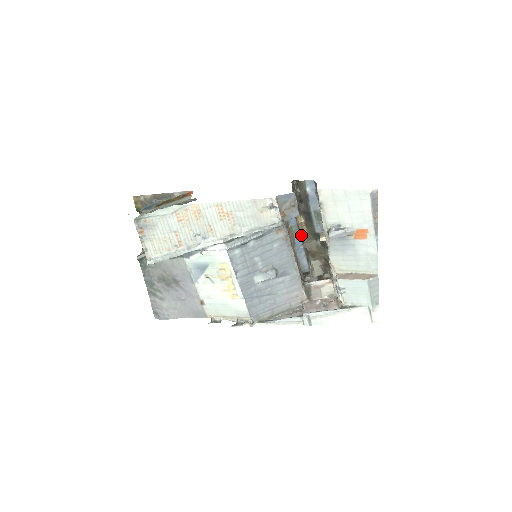
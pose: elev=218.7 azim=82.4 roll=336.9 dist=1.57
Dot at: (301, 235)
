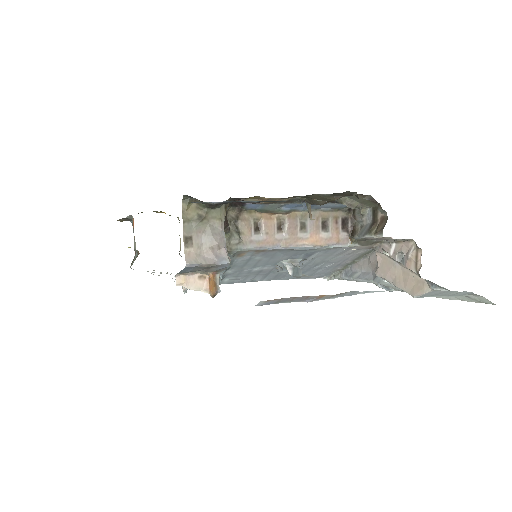
Dot at: (288, 201)
